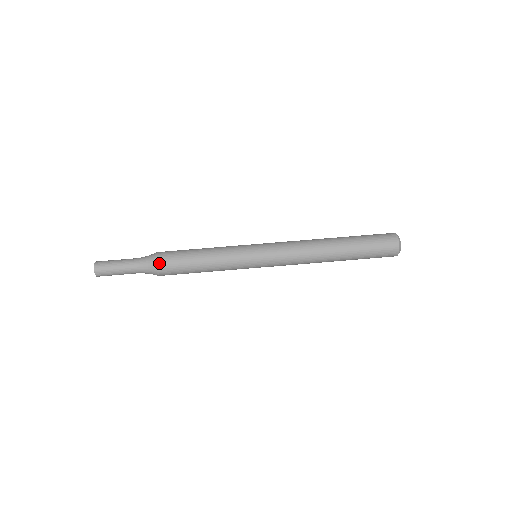
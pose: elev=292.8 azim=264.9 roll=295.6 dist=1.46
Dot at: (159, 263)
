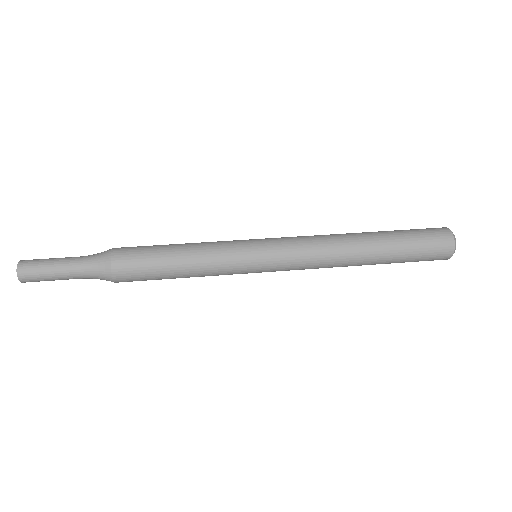
Dot at: (115, 263)
